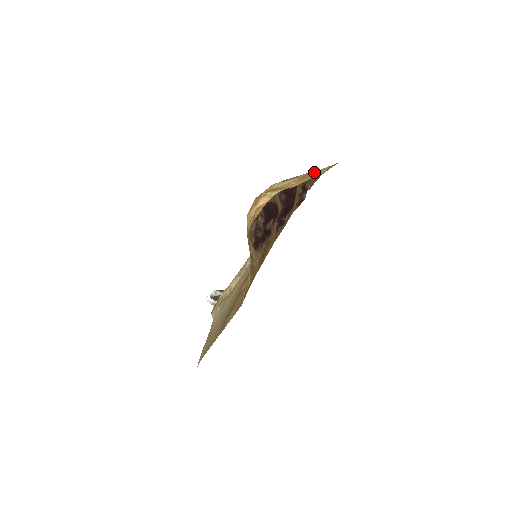
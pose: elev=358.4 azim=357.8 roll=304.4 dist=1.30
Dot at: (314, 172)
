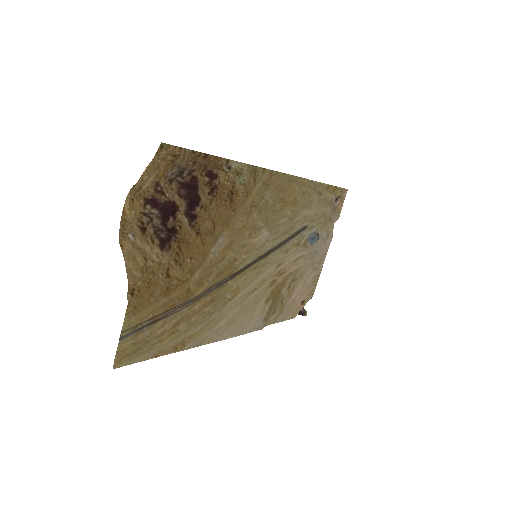
Dot at: (161, 159)
